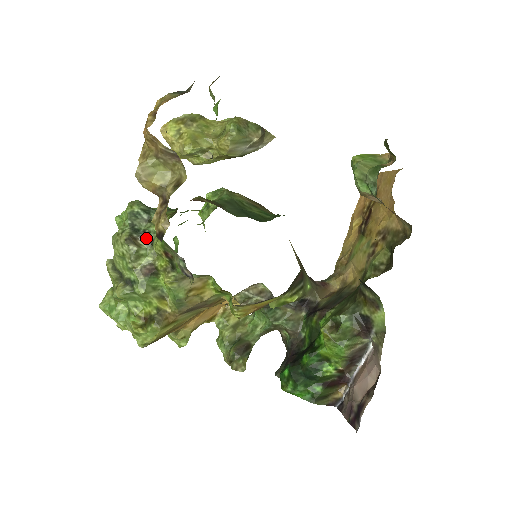
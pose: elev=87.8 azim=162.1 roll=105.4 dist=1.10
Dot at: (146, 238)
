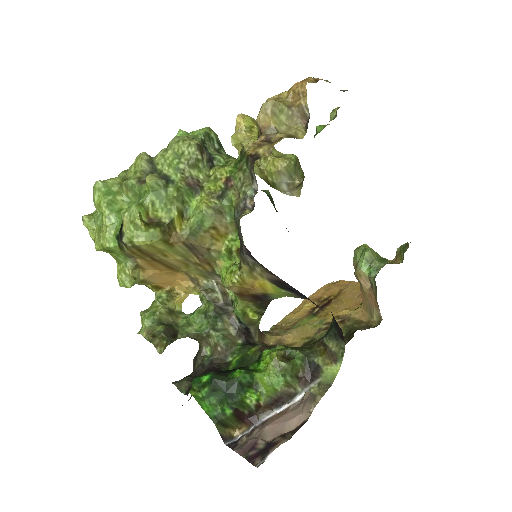
Dot at: (210, 159)
